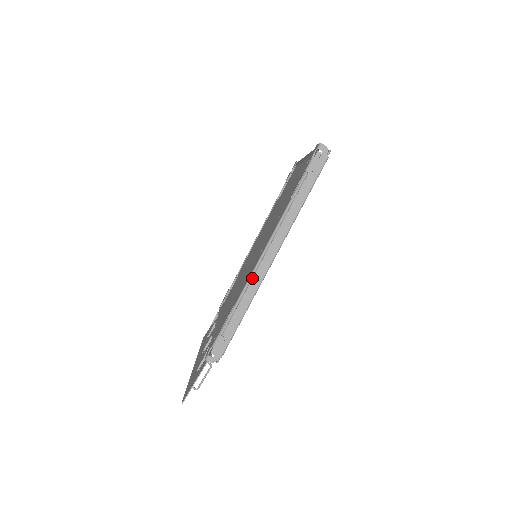
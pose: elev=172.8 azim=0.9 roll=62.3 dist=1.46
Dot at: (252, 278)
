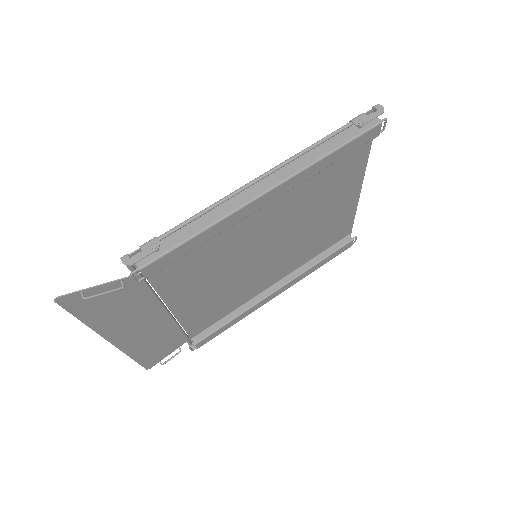
Dot at: (233, 198)
